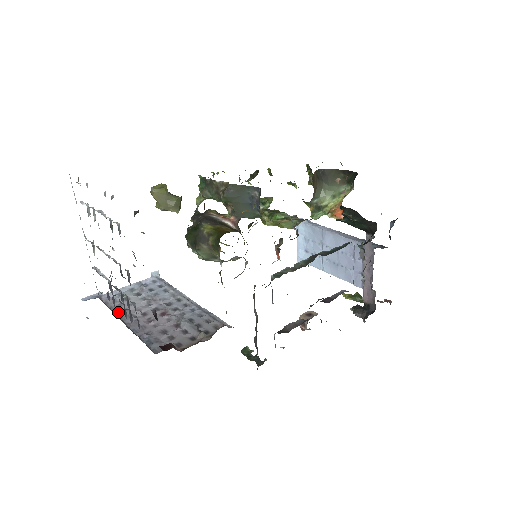
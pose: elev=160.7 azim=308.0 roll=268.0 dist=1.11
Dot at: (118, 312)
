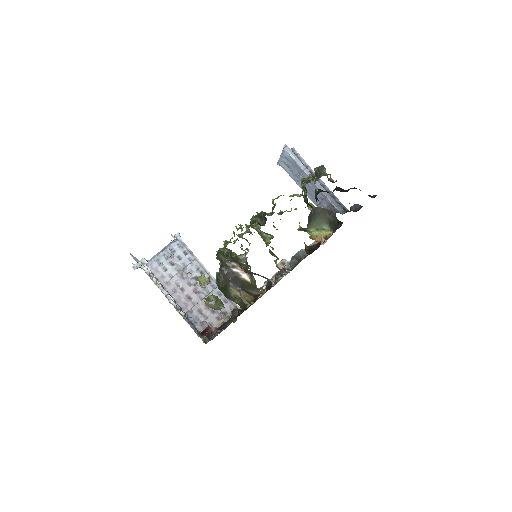
Dot at: (164, 286)
